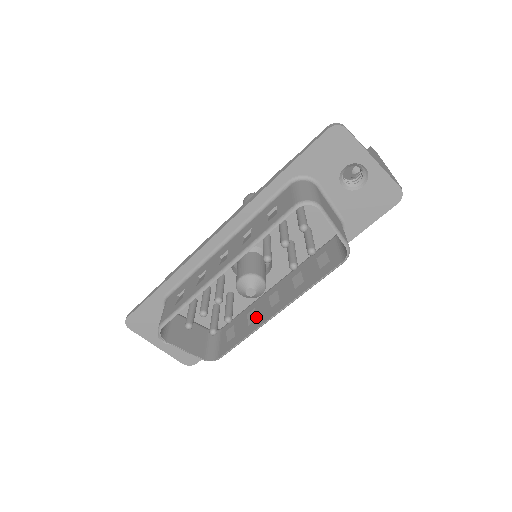
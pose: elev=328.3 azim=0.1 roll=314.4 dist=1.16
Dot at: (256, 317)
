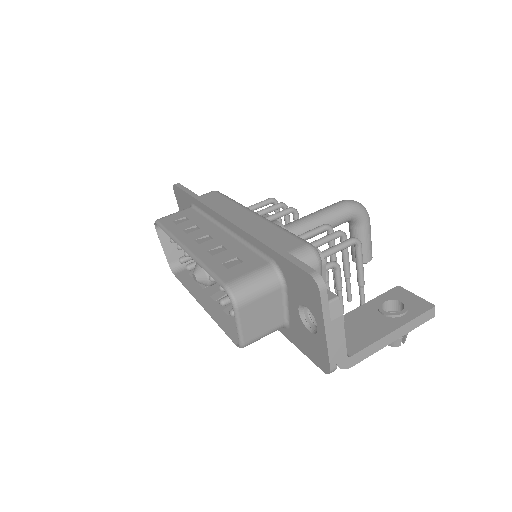
Dot at: (205, 287)
